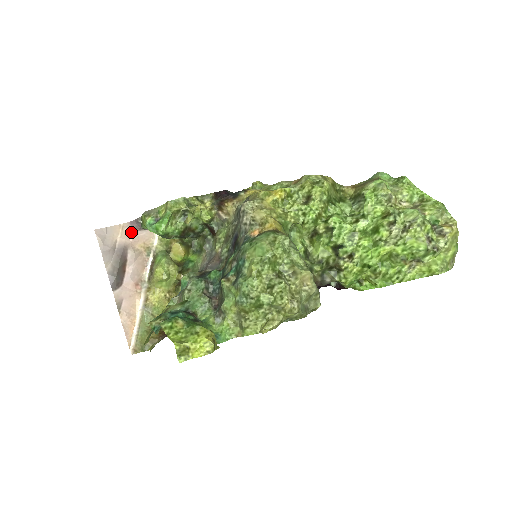
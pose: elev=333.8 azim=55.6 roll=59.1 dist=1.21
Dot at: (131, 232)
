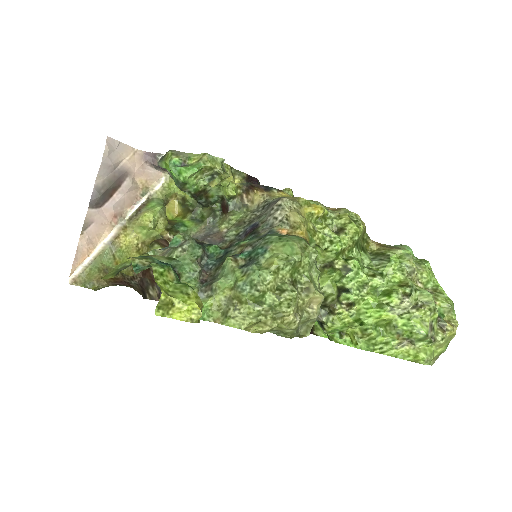
Dot at: (141, 162)
